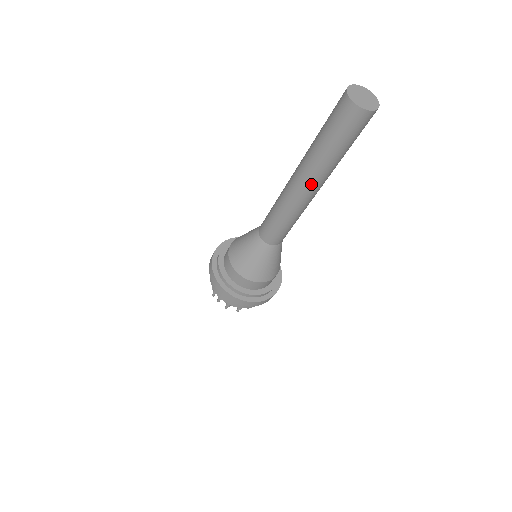
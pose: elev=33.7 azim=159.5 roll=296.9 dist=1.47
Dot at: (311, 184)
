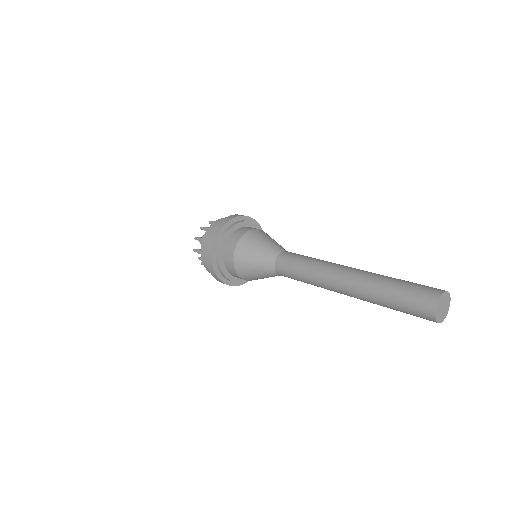
Dot at: occluded
